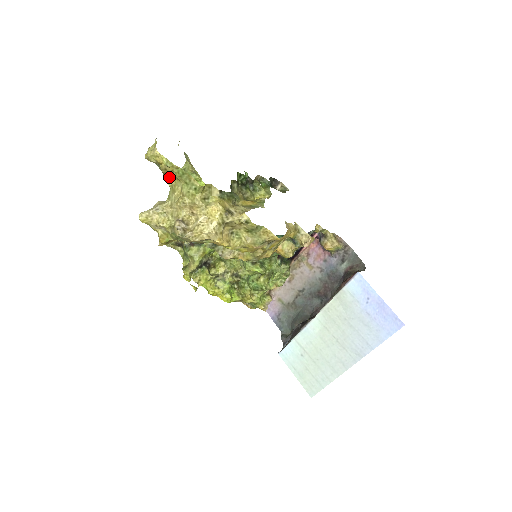
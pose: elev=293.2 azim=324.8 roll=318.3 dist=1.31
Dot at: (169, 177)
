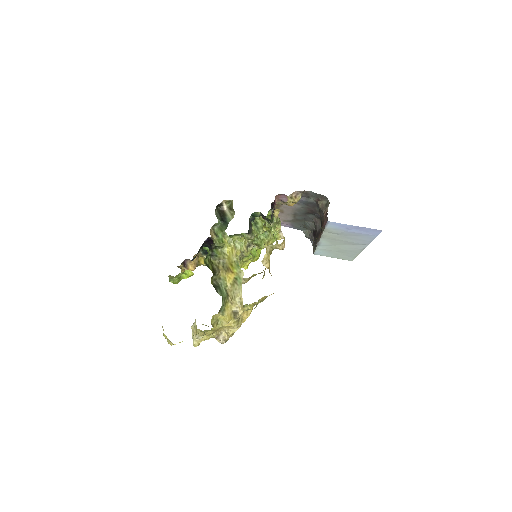
Dot at: occluded
